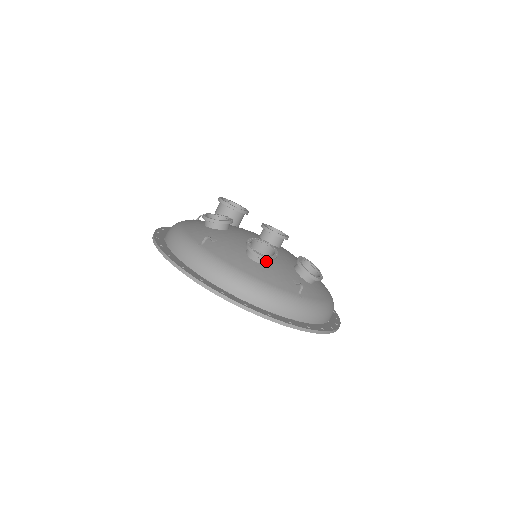
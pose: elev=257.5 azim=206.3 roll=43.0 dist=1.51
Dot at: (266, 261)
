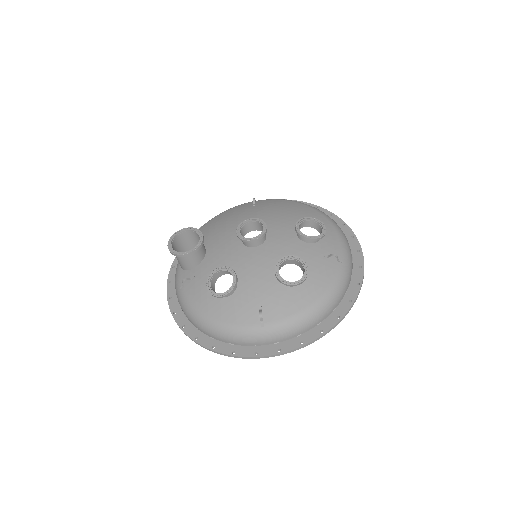
Dot at: occluded
